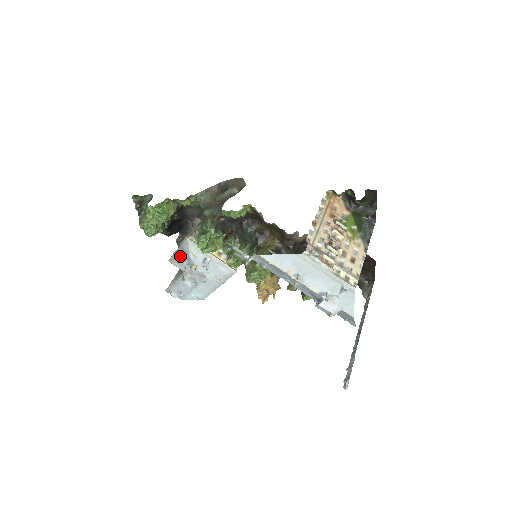
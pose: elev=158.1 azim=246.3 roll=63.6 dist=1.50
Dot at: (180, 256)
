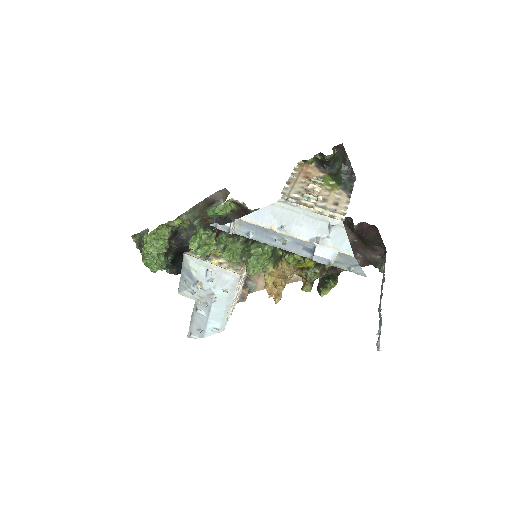
Dot at: (185, 280)
